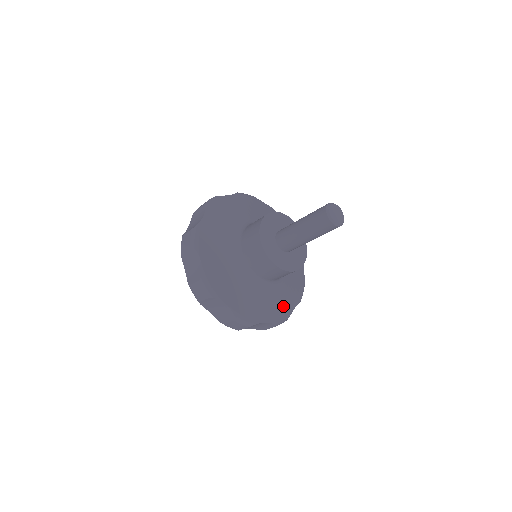
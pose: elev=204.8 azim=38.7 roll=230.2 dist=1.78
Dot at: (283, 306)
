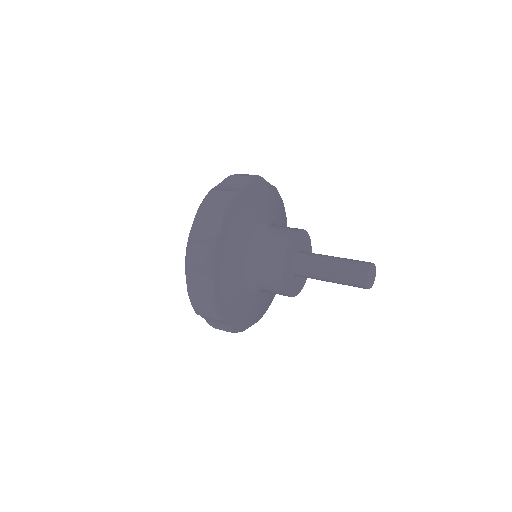
Dot at: (248, 318)
